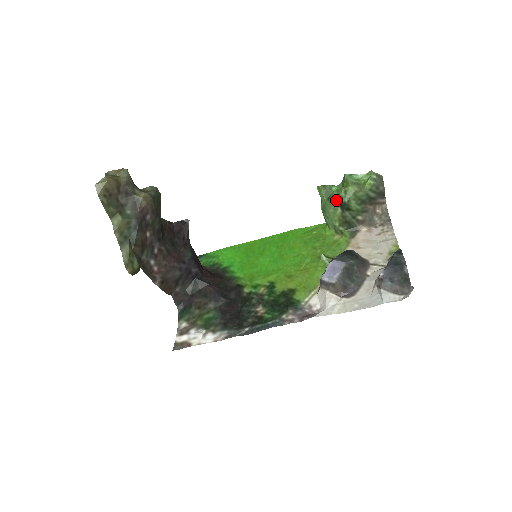
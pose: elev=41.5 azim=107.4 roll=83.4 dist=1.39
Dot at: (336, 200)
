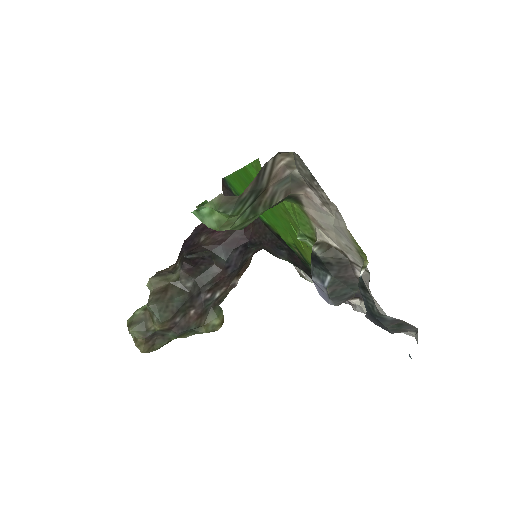
Dot at: occluded
